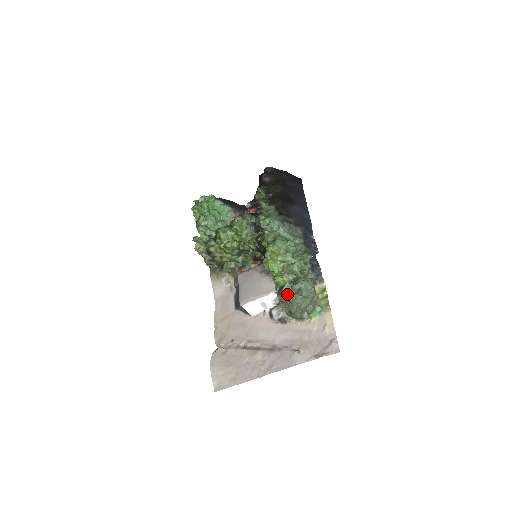
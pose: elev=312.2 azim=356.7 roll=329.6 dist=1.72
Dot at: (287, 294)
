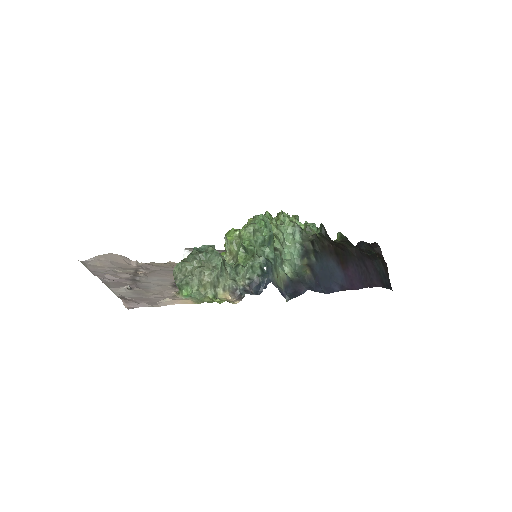
Dot at: (199, 249)
